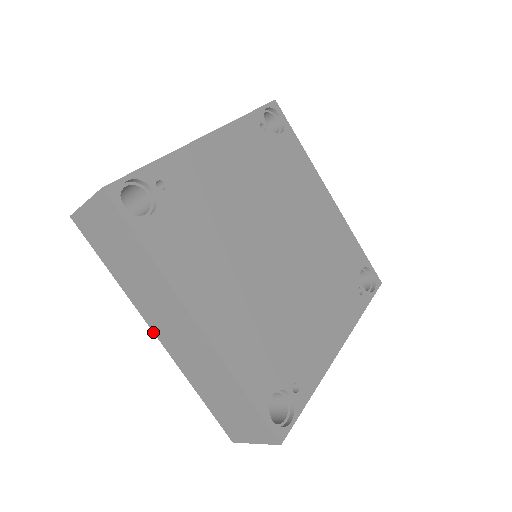
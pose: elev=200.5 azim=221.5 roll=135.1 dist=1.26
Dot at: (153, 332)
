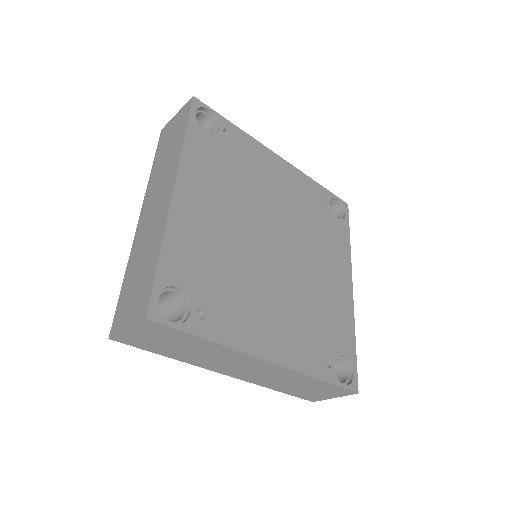
Dot at: (140, 215)
